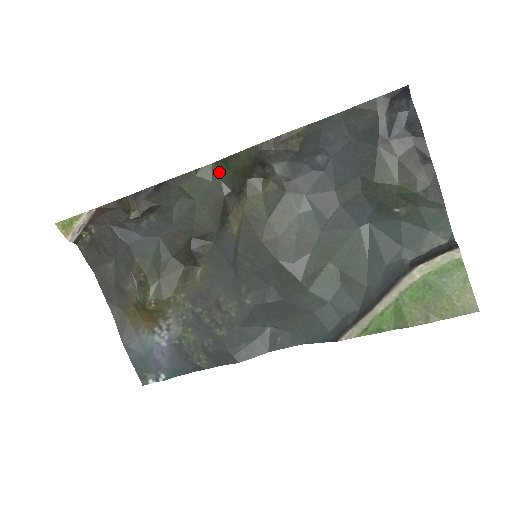
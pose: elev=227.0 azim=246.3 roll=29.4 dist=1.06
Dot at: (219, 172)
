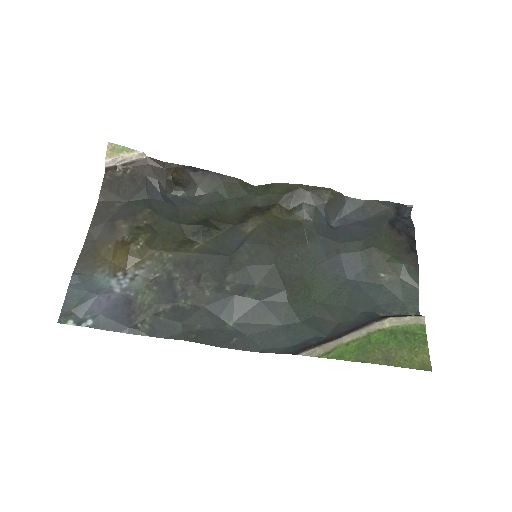
Dot at: (257, 192)
